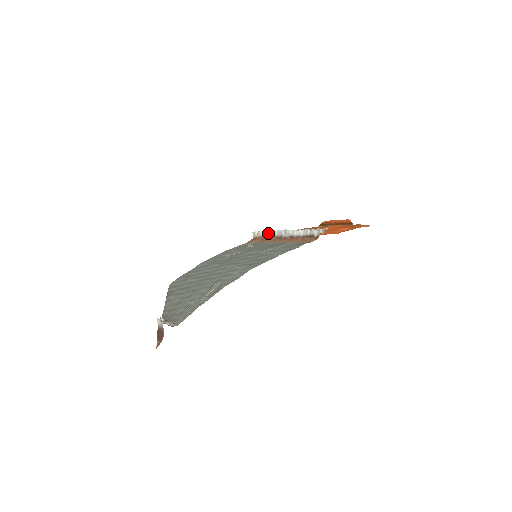
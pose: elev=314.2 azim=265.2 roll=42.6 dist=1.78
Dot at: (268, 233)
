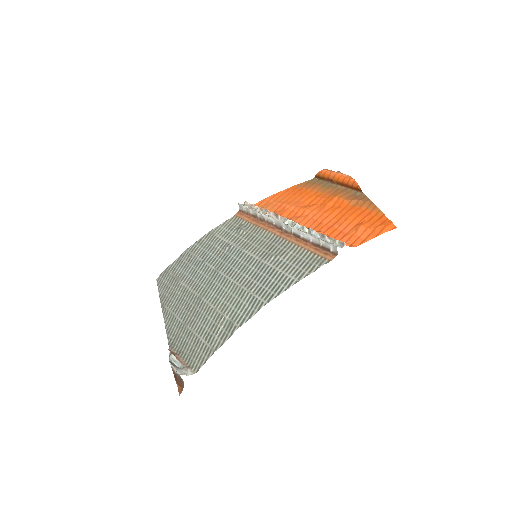
Dot at: (261, 216)
